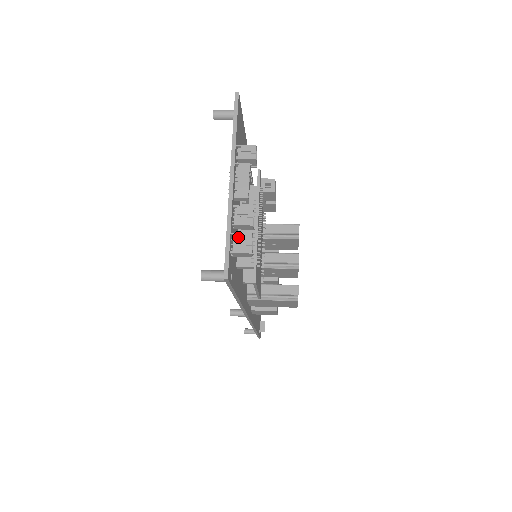
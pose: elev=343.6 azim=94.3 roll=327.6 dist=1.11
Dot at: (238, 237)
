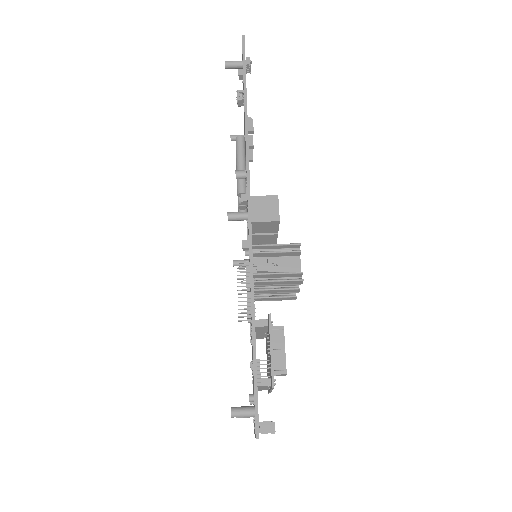
Dot at: occluded
